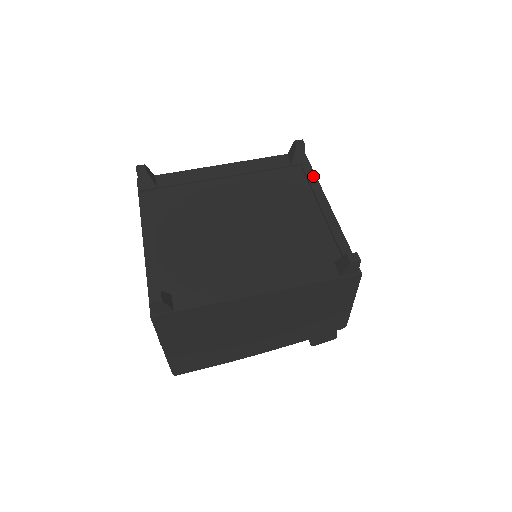
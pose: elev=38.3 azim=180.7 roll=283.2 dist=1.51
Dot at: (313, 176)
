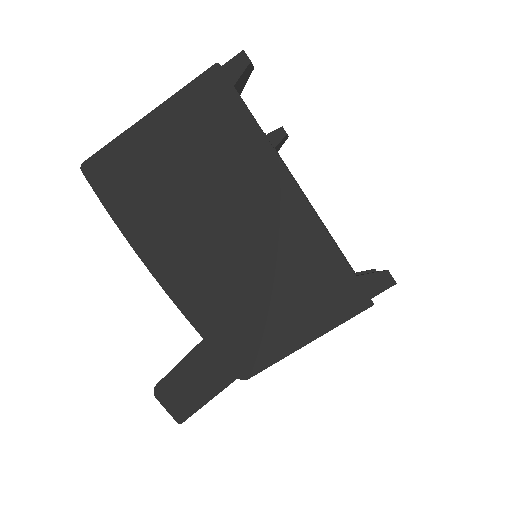
Dot at: occluded
